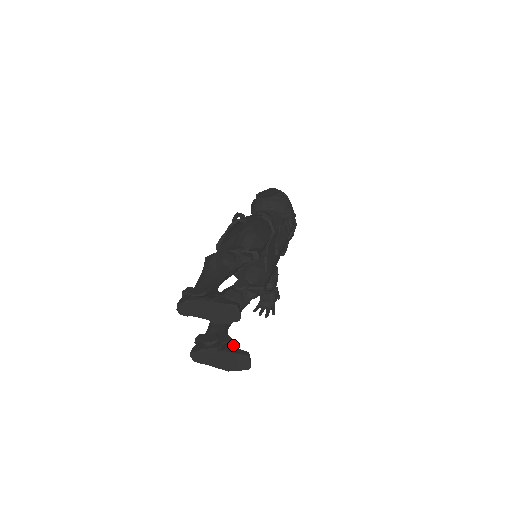
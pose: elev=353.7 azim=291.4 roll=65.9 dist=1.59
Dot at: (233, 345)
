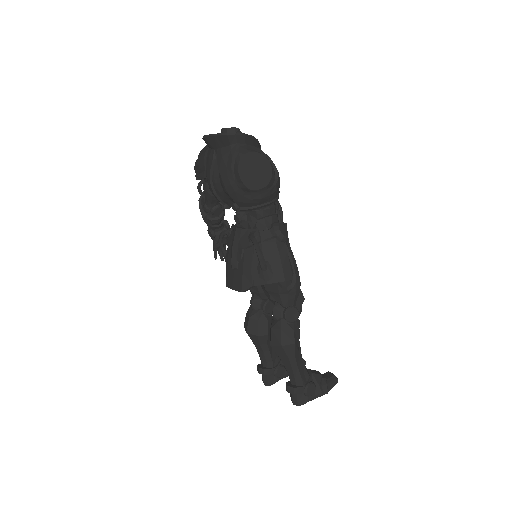
Dot at: occluded
